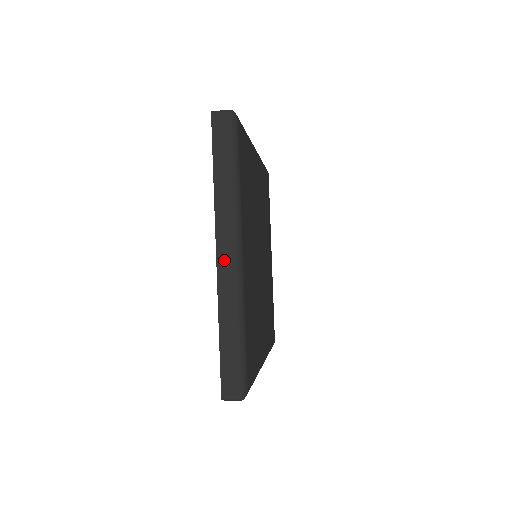
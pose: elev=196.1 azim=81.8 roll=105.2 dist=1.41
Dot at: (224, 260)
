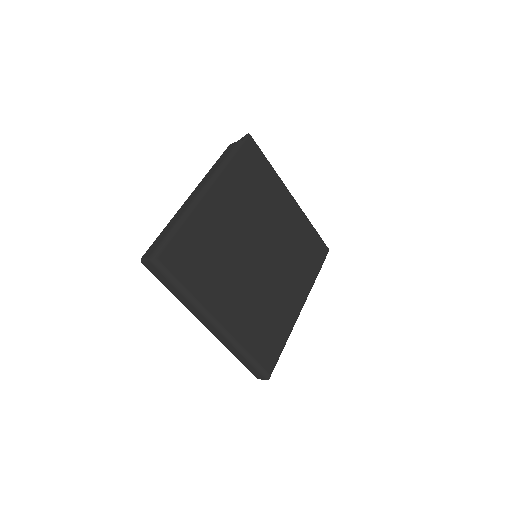
Dot at: (211, 329)
